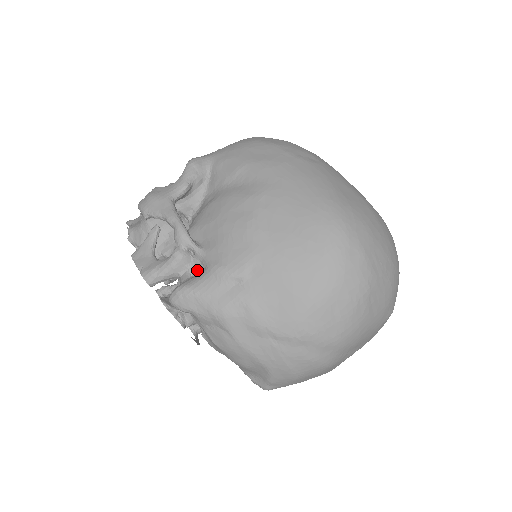
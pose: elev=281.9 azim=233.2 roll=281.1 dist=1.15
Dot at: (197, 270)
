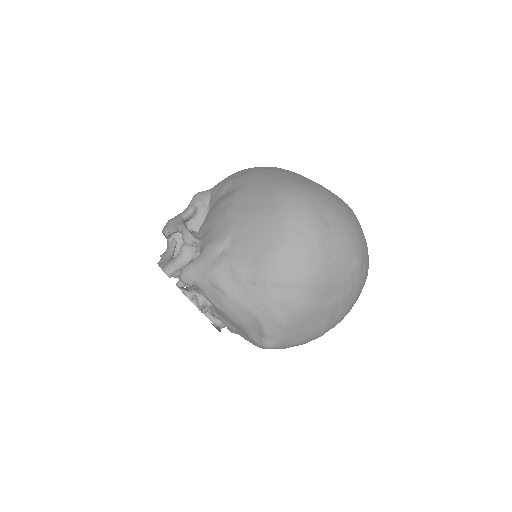
Dot at: occluded
